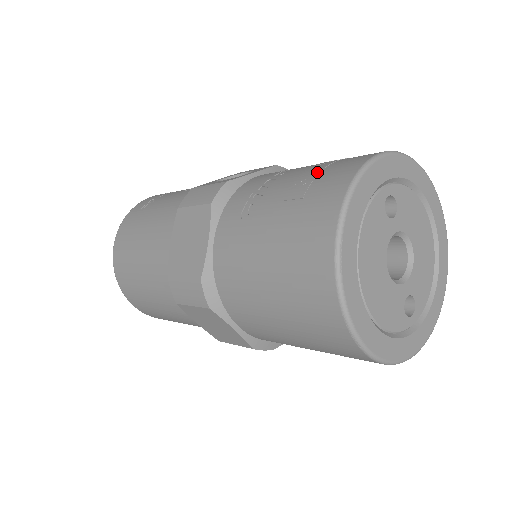
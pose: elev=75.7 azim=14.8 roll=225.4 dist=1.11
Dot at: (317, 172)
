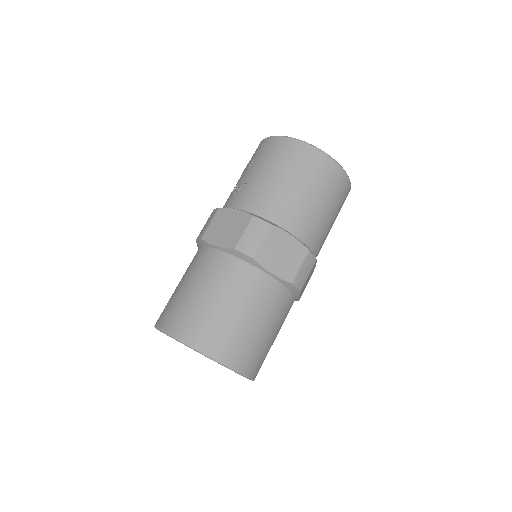
Dot at: occluded
